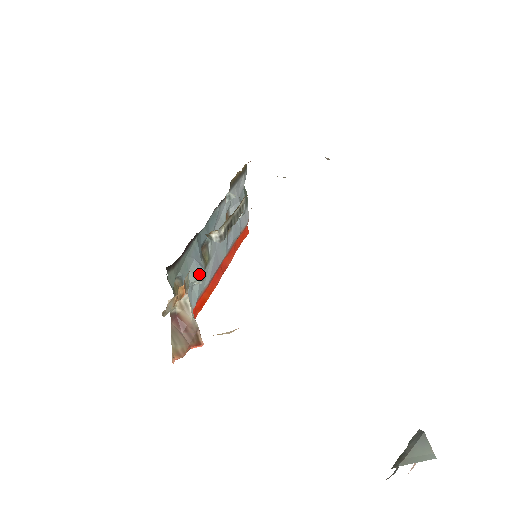
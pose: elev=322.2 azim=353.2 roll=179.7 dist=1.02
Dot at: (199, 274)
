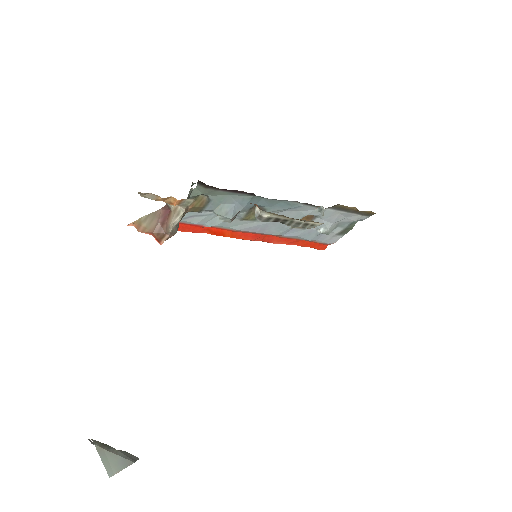
Dot at: (225, 215)
